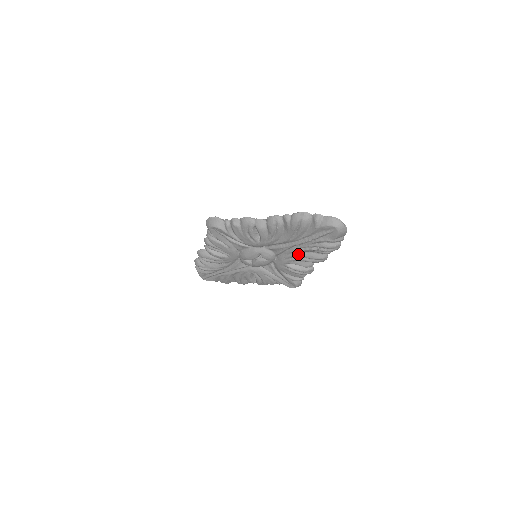
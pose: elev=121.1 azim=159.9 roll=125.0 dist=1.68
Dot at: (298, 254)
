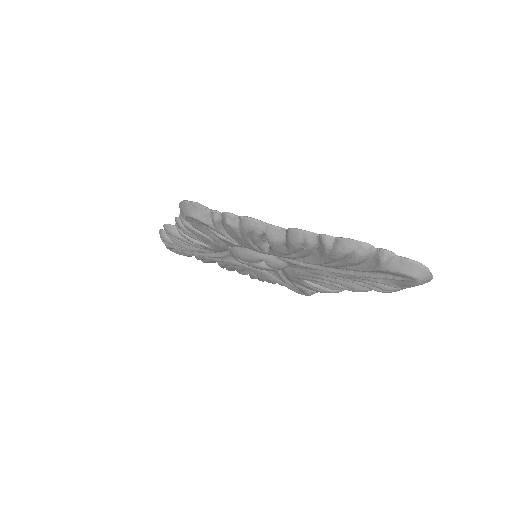
Dot at: (328, 278)
